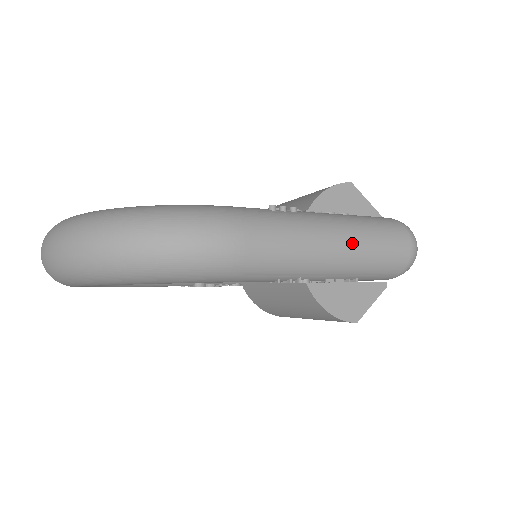
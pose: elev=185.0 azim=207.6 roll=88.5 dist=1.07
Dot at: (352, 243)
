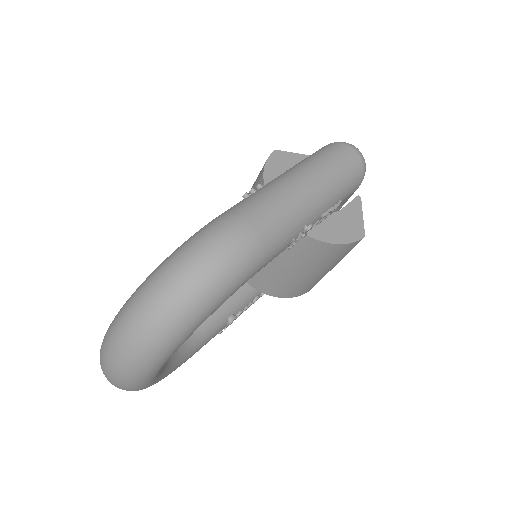
Dot at: (317, 176)
